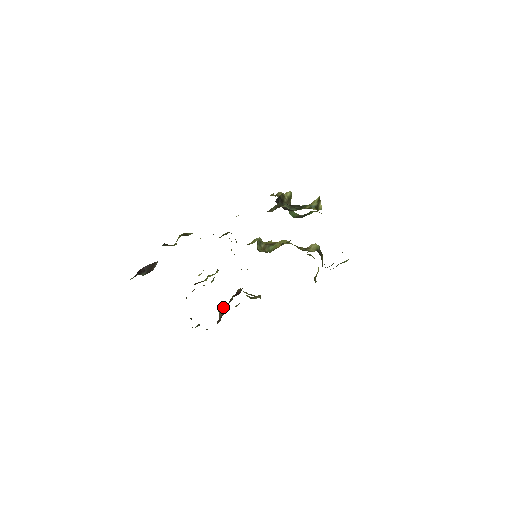
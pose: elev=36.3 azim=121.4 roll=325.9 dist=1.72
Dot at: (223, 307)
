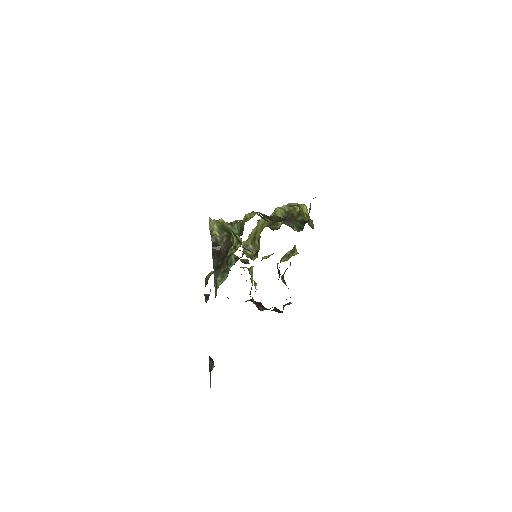
Dot at: (283, 279)
